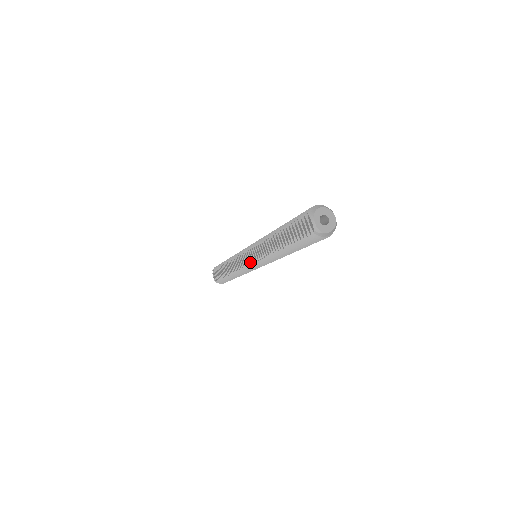
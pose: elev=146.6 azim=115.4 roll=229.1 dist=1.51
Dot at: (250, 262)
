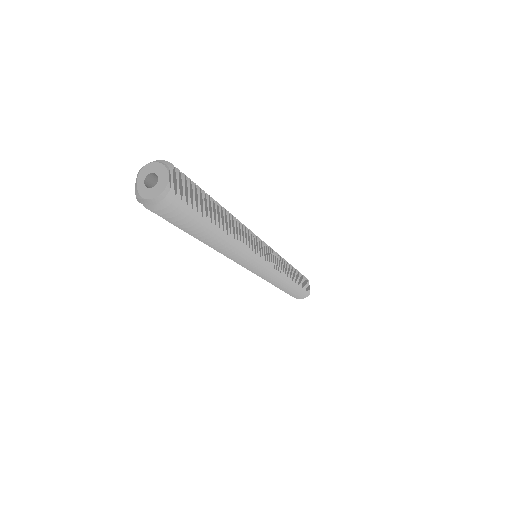
Dot at: occluded
